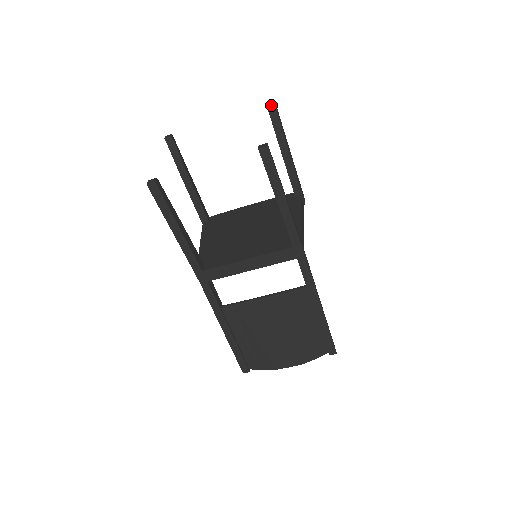
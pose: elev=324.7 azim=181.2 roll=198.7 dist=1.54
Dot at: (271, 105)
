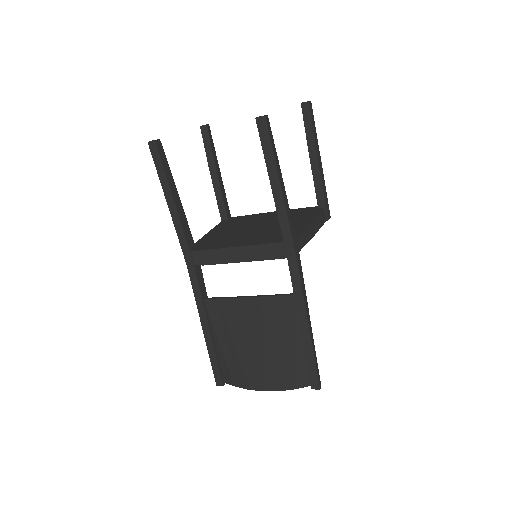
Dot at: (305, 105)
